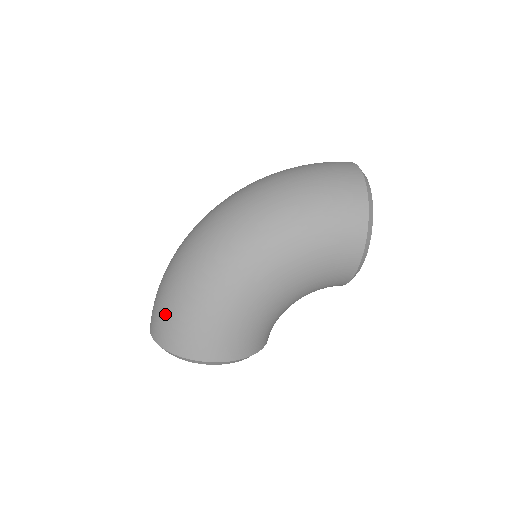
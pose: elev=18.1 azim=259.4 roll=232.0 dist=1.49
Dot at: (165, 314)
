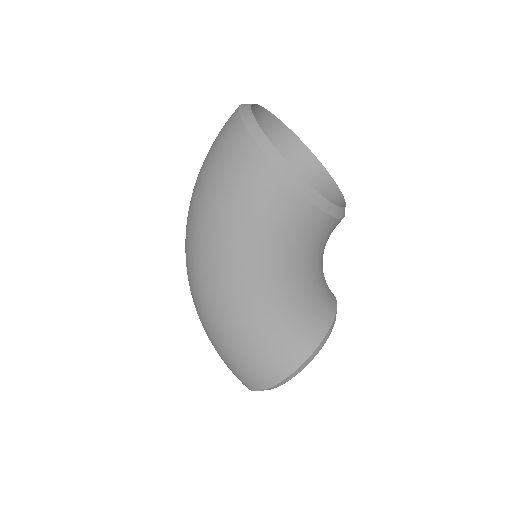
Dot at: (225, 363)
